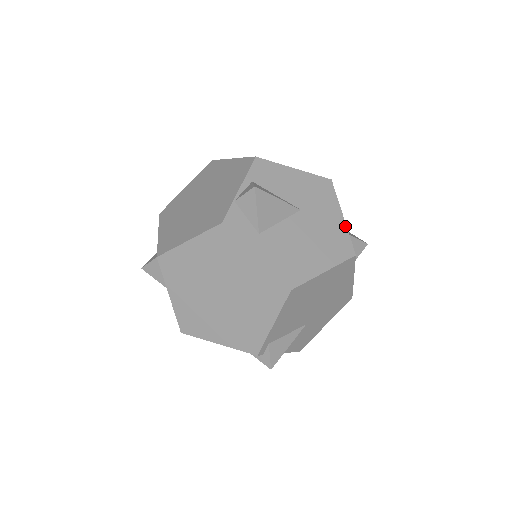
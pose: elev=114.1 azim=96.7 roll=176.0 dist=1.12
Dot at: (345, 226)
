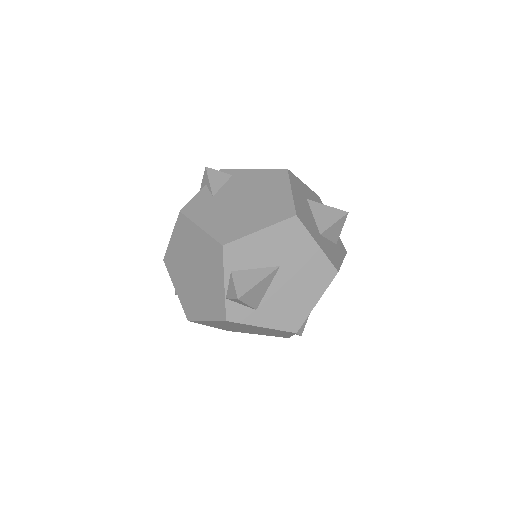
Dot at: (322, 253)
